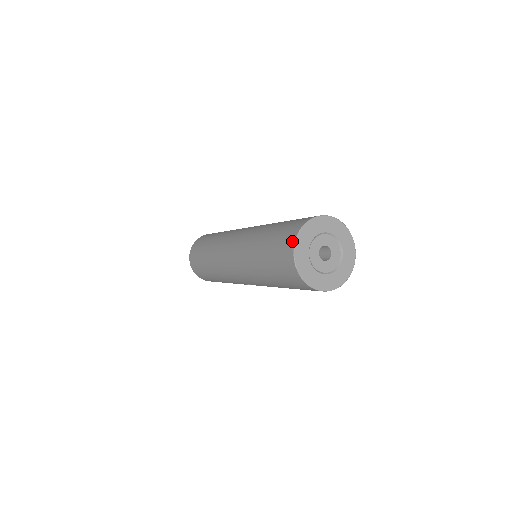
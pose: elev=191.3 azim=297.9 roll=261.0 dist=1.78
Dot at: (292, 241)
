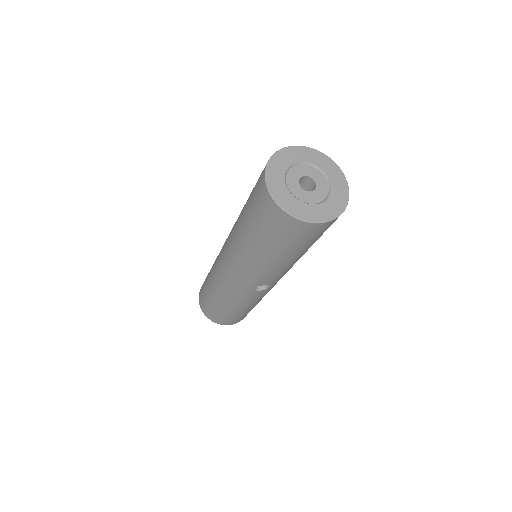
Dot at: (262, 177)
